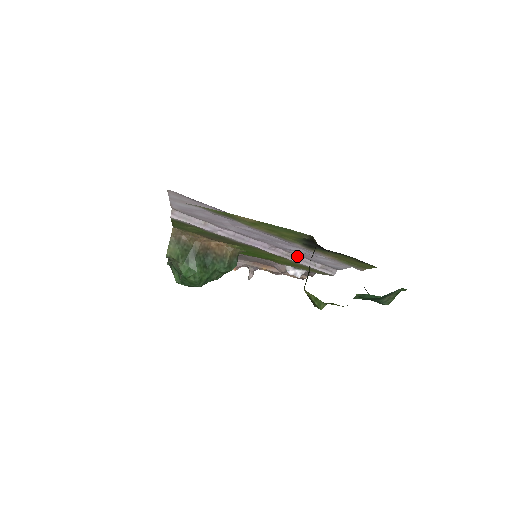
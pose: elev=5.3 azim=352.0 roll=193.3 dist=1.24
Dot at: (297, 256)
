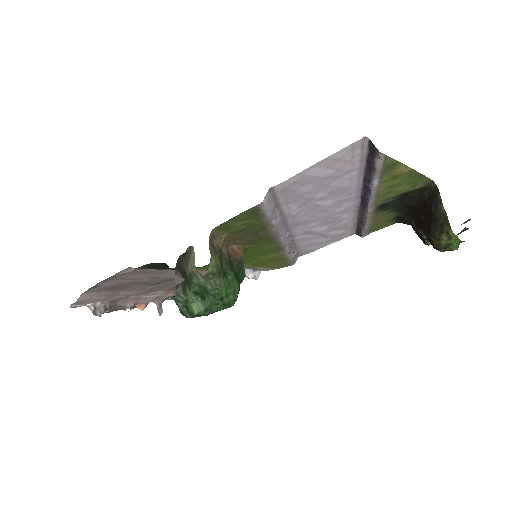
Dot at: (291, 245)
